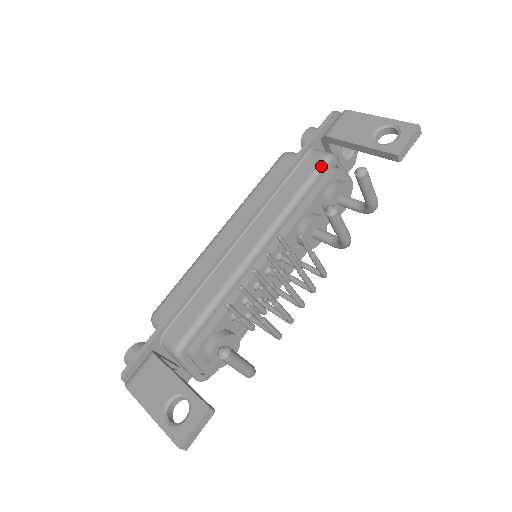
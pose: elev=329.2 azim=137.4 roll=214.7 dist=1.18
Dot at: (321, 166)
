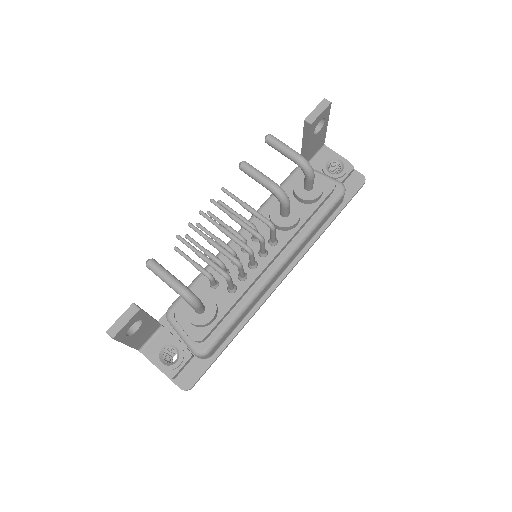
Dot at: (290, 174)
